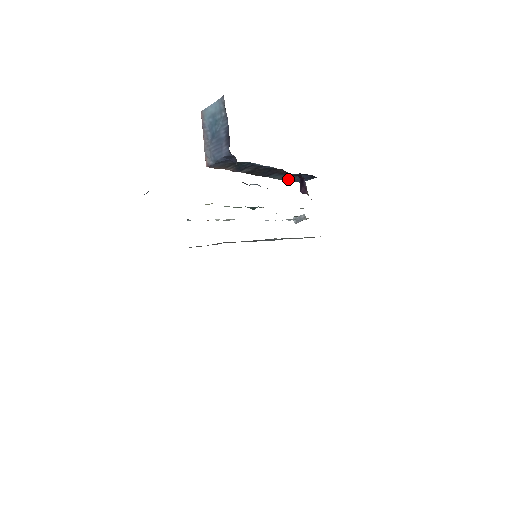
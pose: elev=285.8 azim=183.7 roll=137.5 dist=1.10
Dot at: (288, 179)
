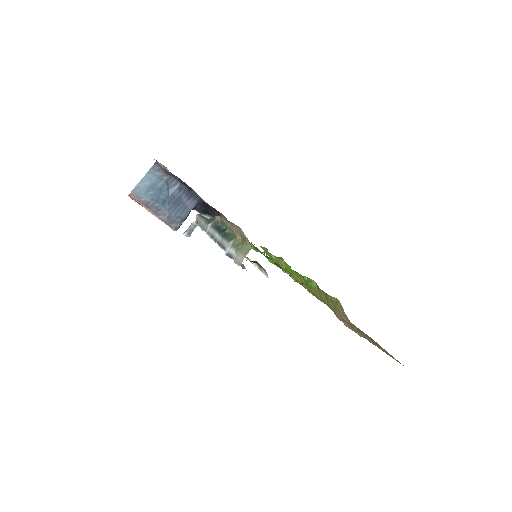
Dot at: occluded
